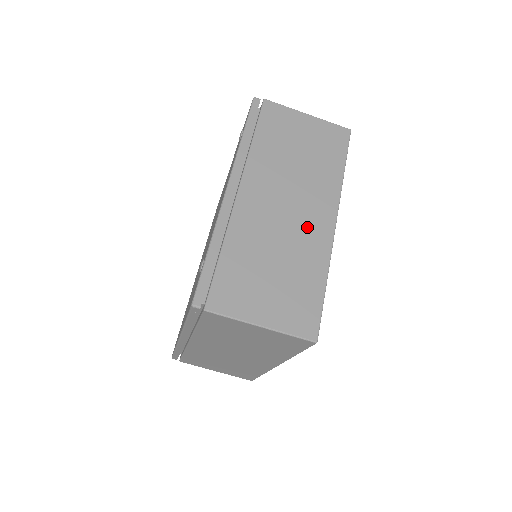
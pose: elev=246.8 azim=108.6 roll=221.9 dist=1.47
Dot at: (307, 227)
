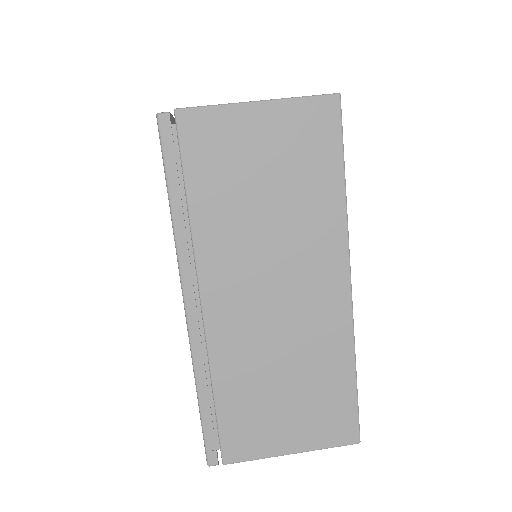
Dot at: occluded
